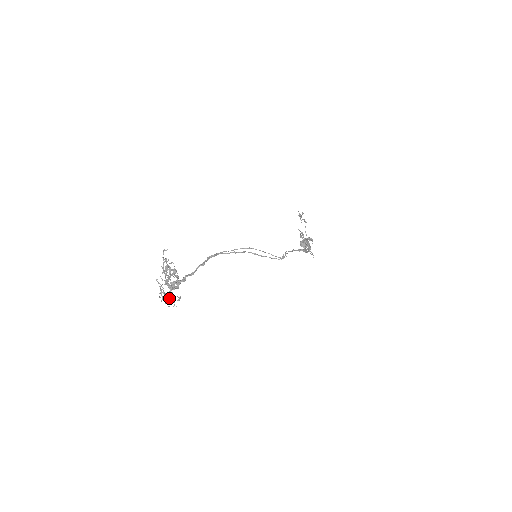
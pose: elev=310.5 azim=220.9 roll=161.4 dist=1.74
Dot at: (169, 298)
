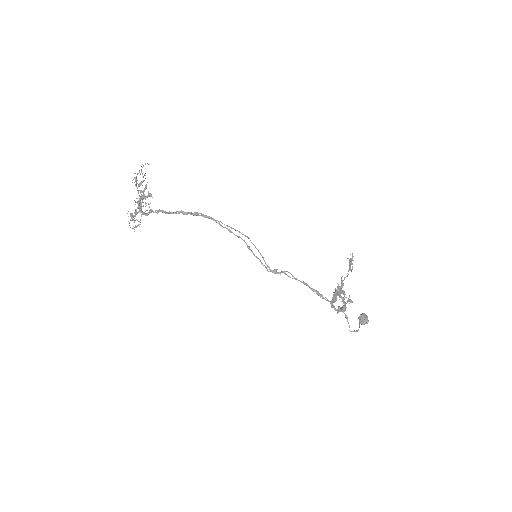
Dot at: occluded
